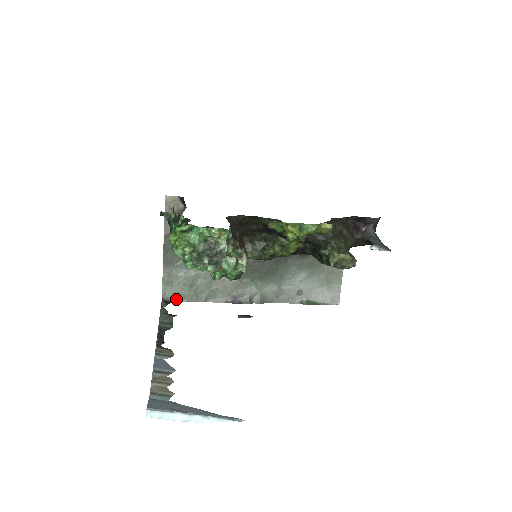
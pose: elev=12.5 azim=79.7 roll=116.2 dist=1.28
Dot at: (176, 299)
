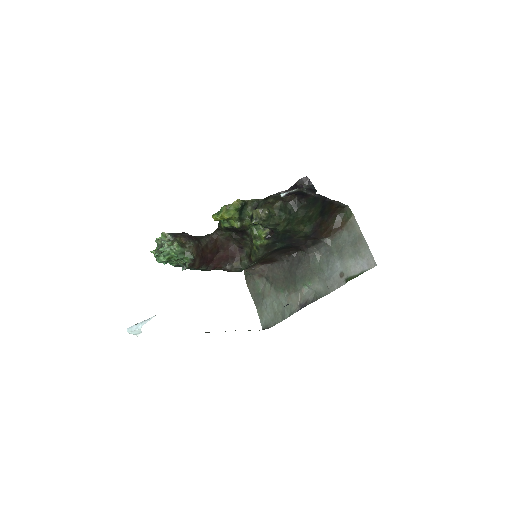
Dot at: (270, 326)
